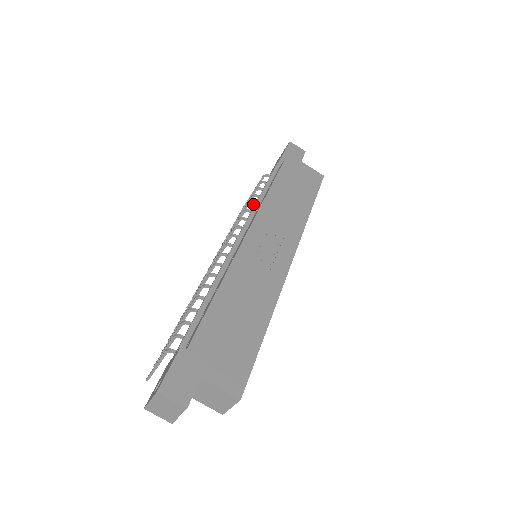
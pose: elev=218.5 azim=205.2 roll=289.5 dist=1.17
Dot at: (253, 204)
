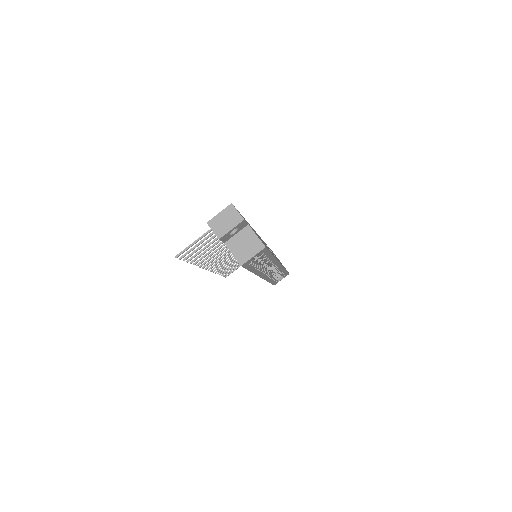
Dot at: occluded
